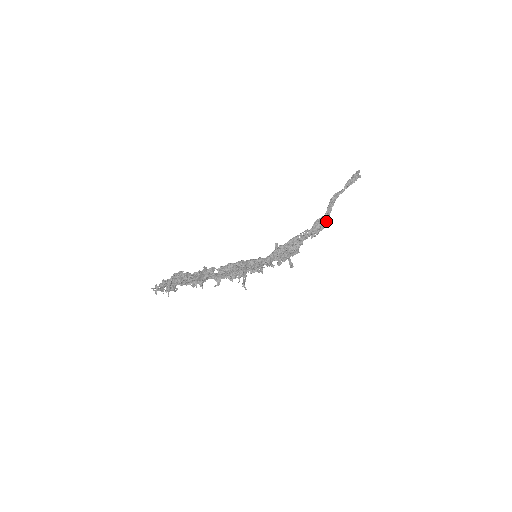
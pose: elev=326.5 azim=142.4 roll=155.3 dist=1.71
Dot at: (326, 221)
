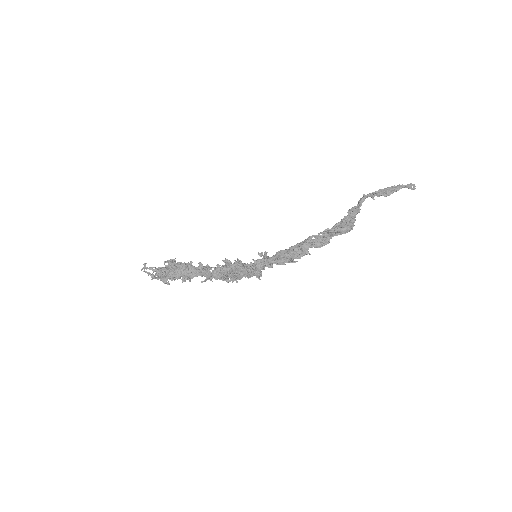
Dot at: (350, 221)
